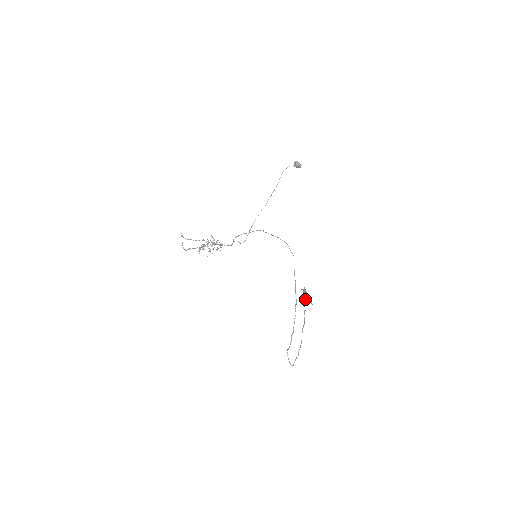
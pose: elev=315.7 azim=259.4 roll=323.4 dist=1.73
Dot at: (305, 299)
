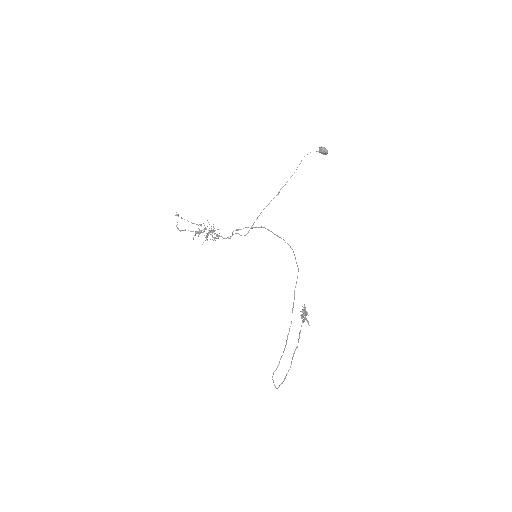
Dot at: (303, 319)
